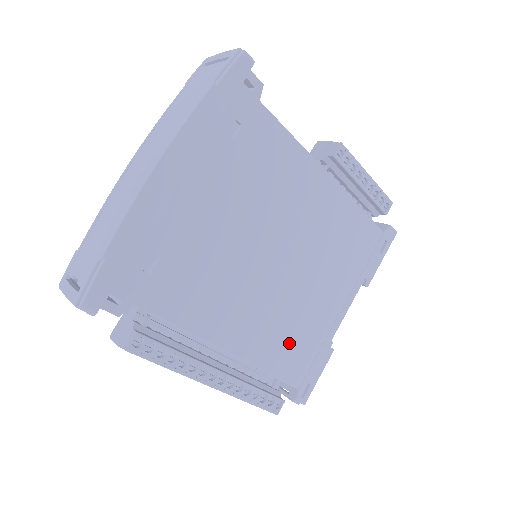
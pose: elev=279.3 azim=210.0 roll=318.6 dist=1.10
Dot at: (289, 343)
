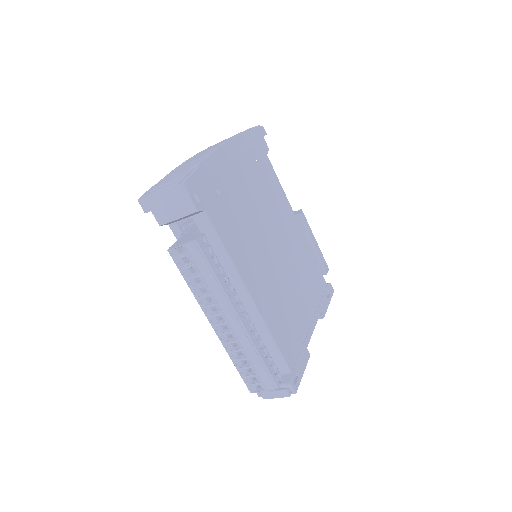
Dot at: (284, 323)
